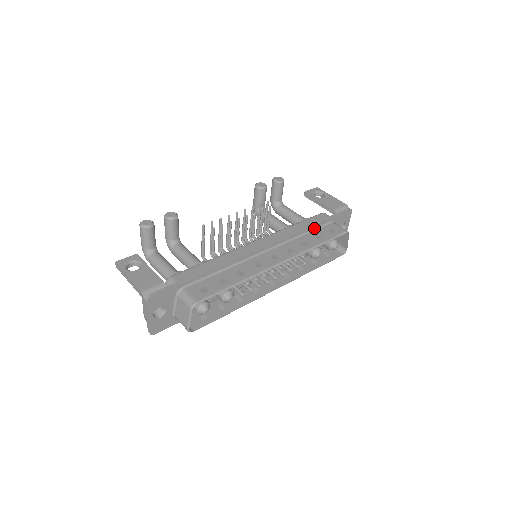
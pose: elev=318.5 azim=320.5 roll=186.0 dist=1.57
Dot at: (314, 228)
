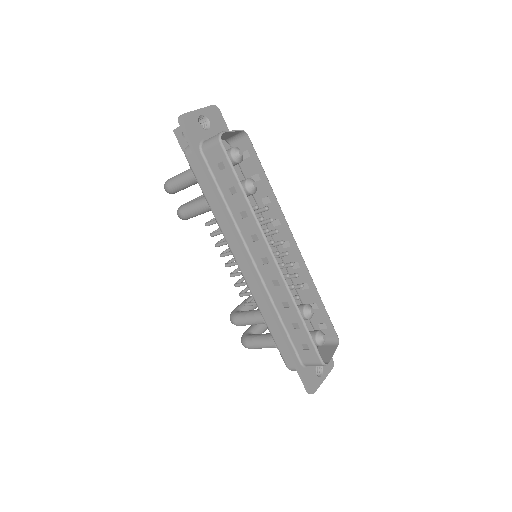
Dot at: occluded
